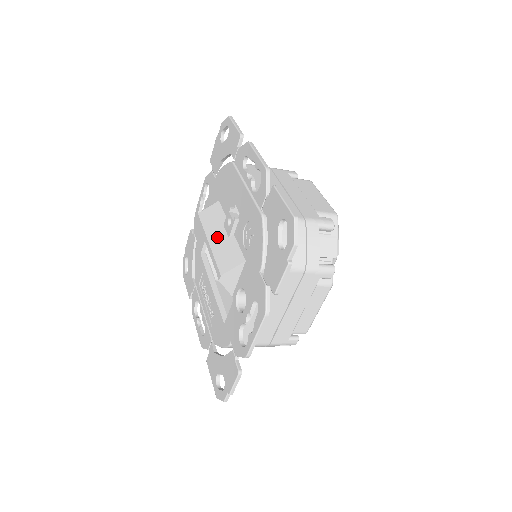
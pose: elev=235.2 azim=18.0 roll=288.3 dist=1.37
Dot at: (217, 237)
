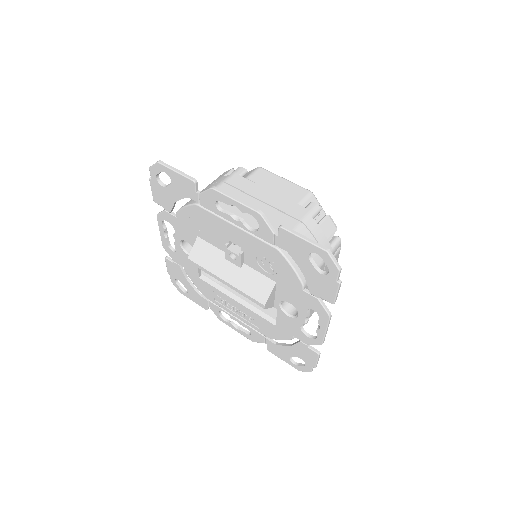
Dot at: (229, 273)
